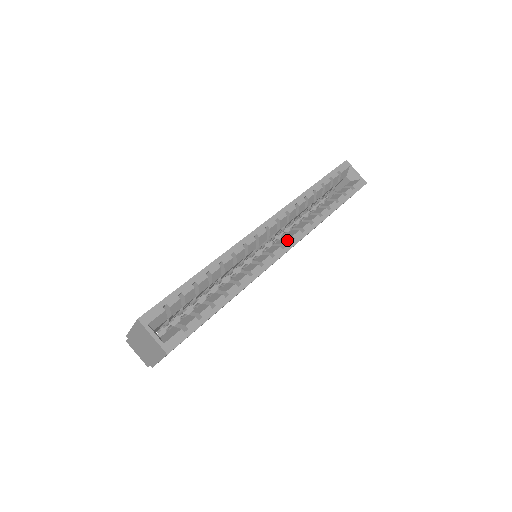
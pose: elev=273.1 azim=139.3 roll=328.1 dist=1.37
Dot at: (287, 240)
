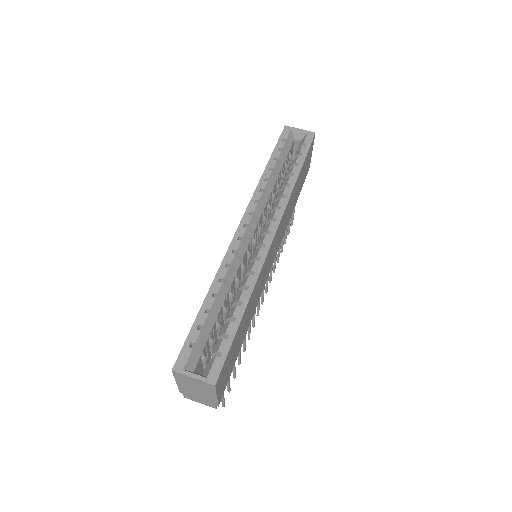
Dot at: (269, 224)
